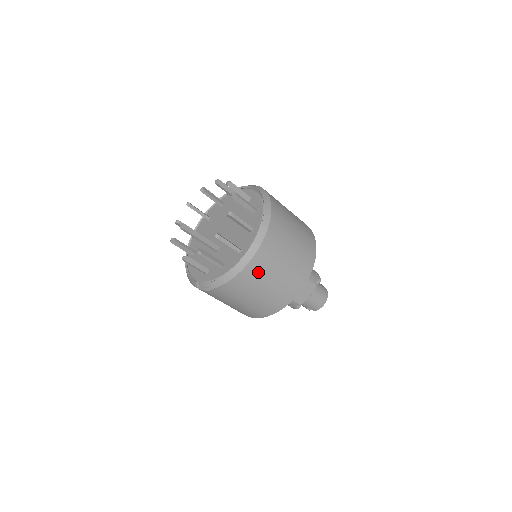
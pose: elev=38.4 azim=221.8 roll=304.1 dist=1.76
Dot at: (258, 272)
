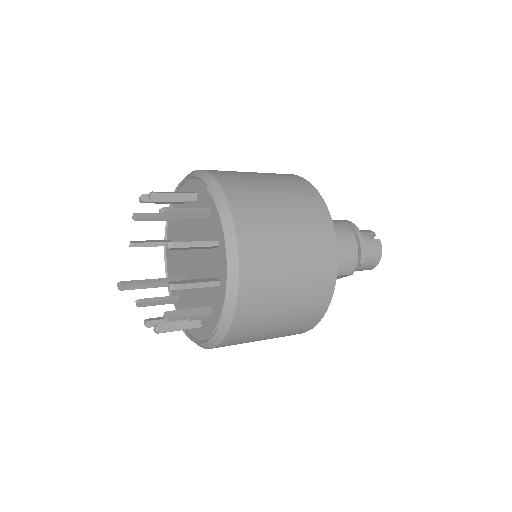
Dot at: occluded
